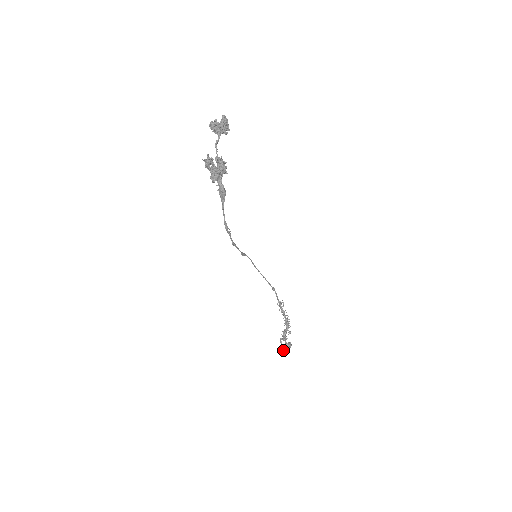
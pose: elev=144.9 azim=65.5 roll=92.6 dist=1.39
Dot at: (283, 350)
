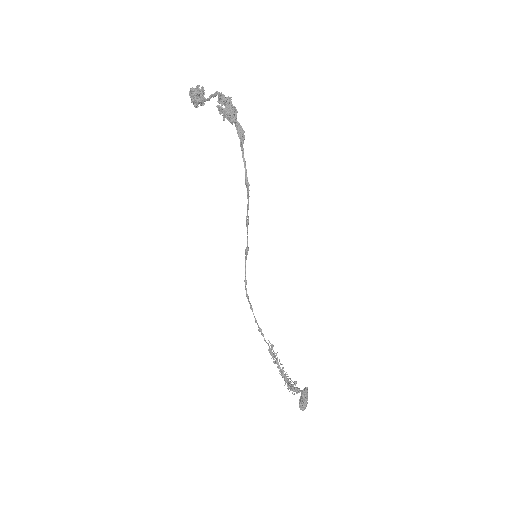
Dot at: (305, 402)
